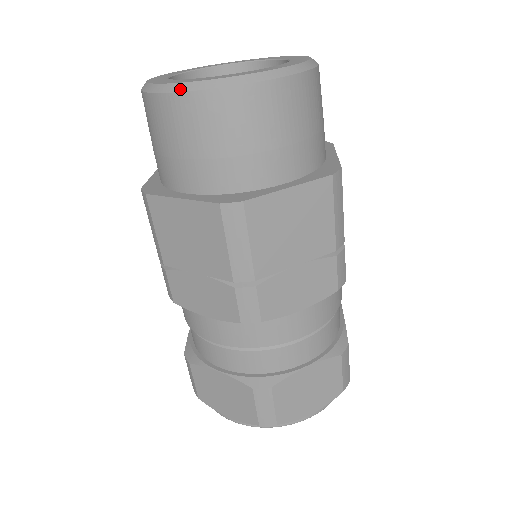
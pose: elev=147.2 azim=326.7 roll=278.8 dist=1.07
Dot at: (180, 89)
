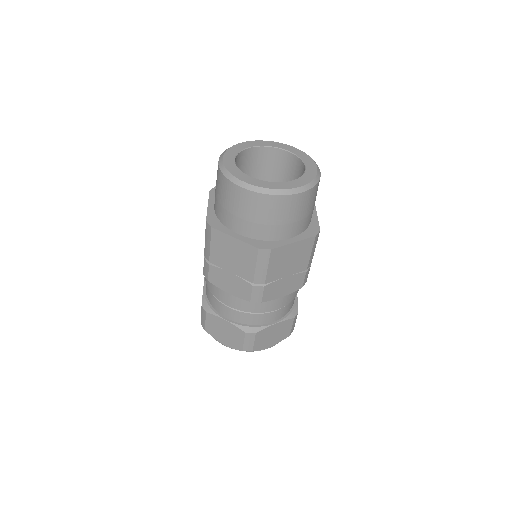
Dot at: (251, 189)
